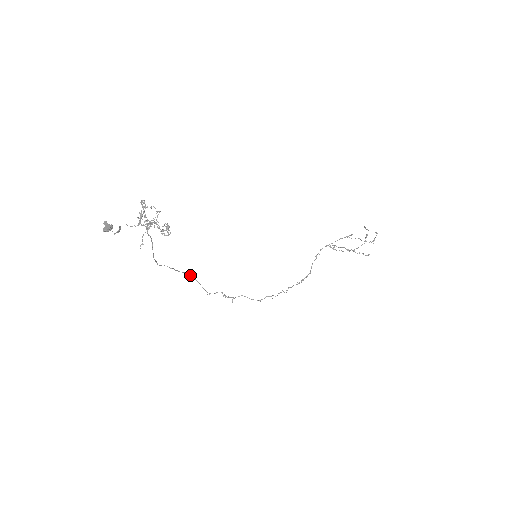
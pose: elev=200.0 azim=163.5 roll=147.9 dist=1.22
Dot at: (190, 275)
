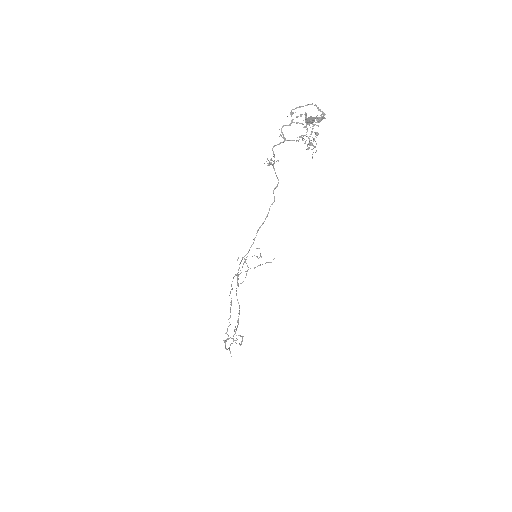
Dot at: occluded
